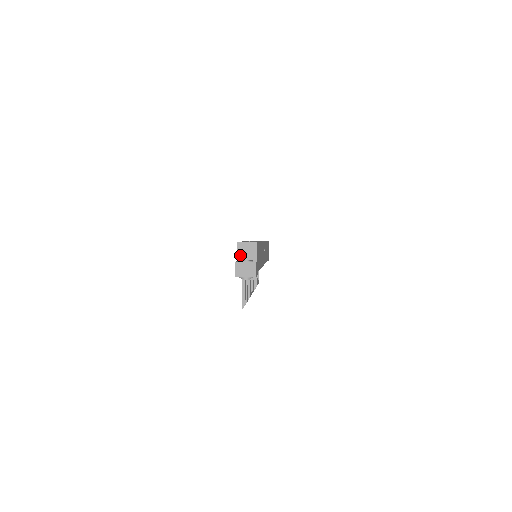
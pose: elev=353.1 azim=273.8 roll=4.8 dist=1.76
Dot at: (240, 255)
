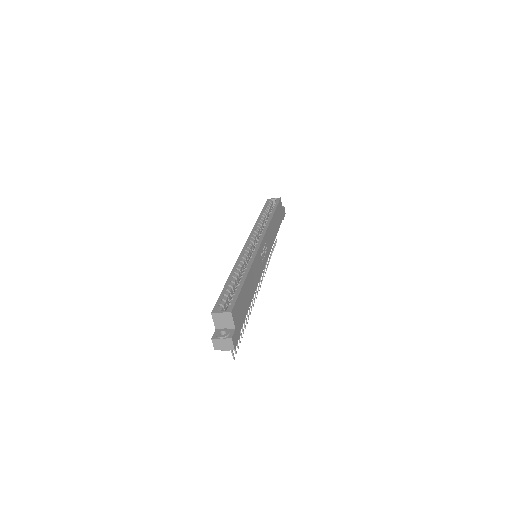
Dot at: (217, 324)
